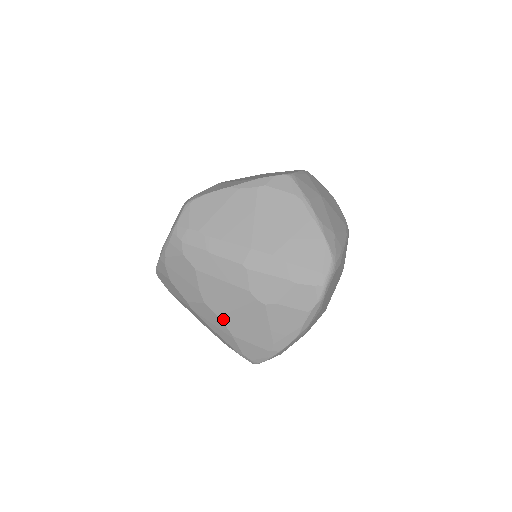
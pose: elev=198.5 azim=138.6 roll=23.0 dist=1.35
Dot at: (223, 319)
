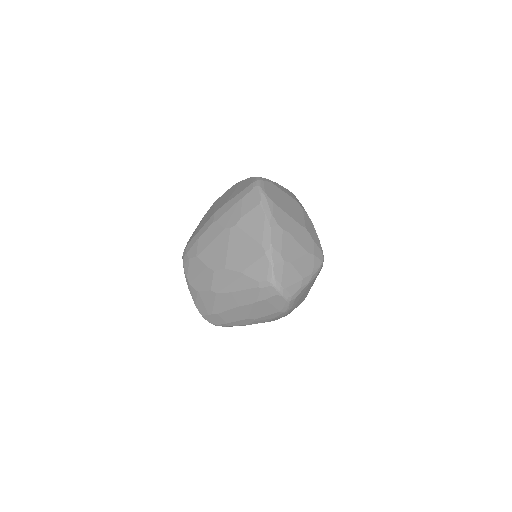
Dot at: (228, 267)
